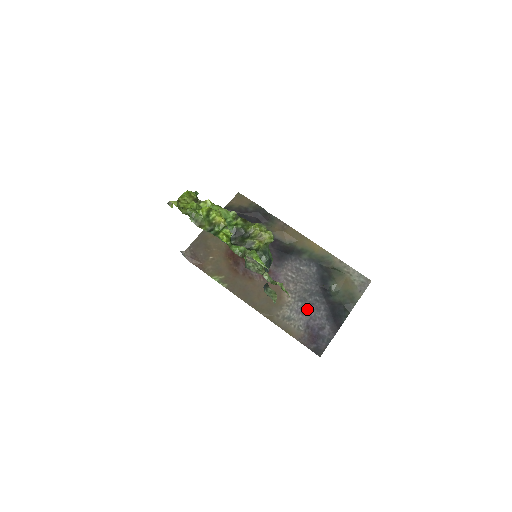
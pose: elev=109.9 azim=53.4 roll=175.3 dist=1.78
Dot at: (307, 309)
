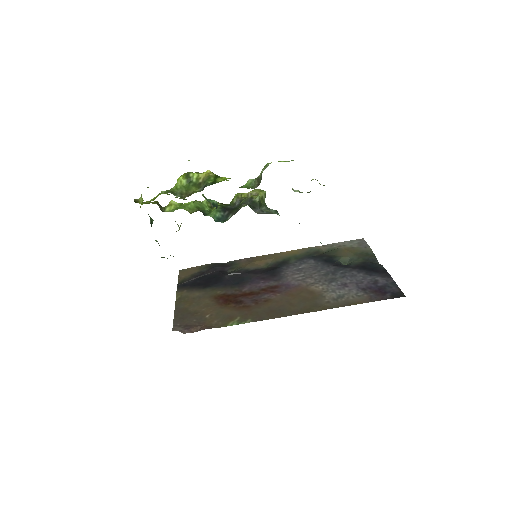
Dot at: (345, 282)
